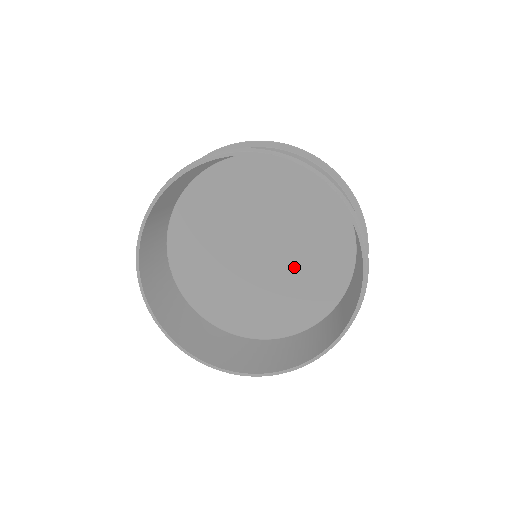
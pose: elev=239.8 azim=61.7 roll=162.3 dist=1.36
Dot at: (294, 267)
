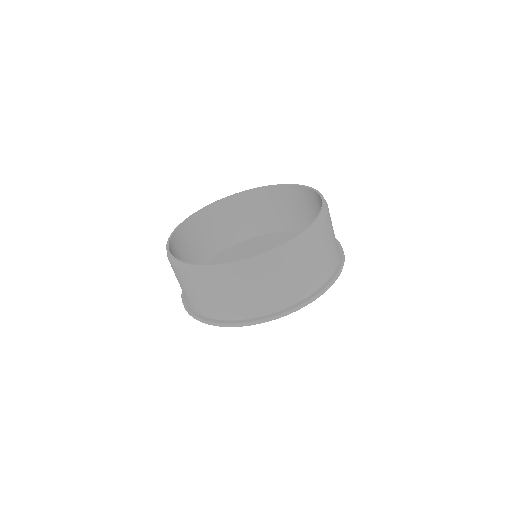
Dot at: occluded
